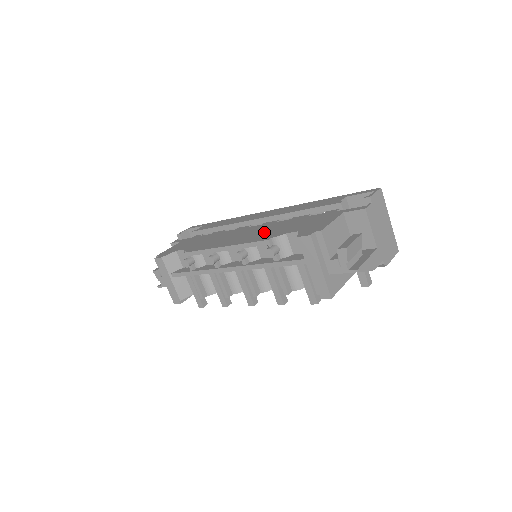
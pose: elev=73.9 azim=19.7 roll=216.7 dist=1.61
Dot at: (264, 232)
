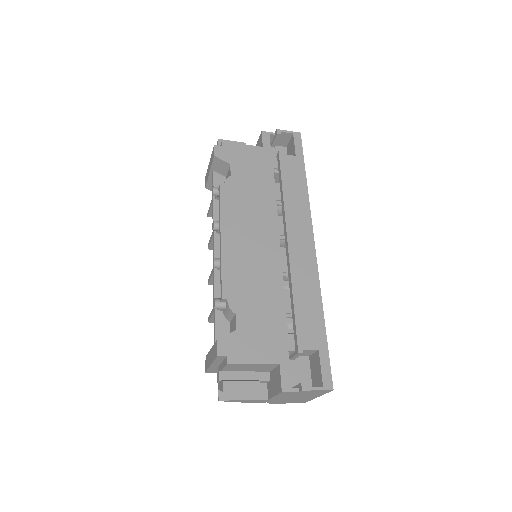
Dot at: (250, 276)
